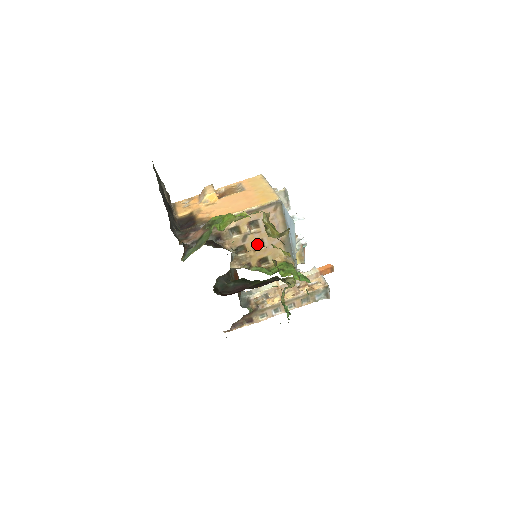
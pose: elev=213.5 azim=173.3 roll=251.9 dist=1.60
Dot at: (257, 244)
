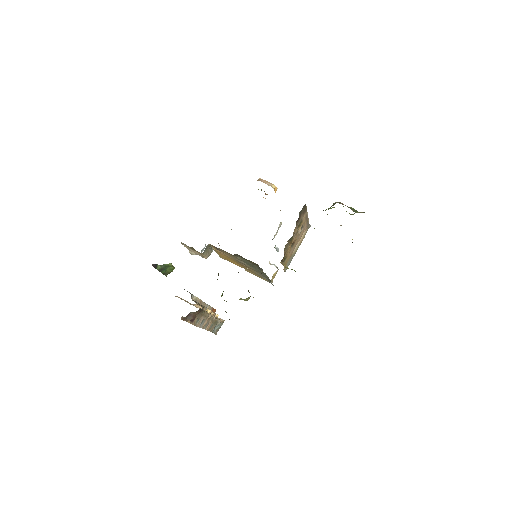
Dot at: occluded
